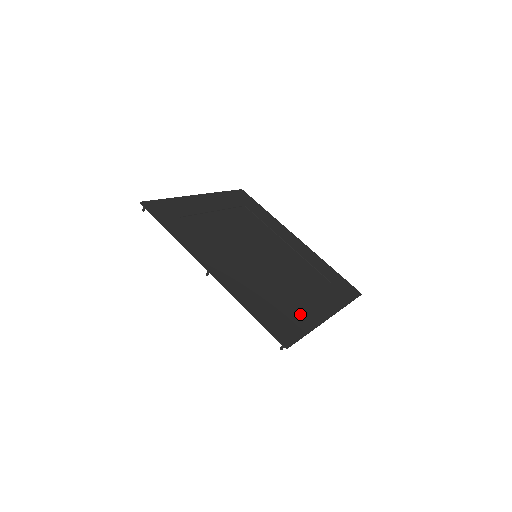
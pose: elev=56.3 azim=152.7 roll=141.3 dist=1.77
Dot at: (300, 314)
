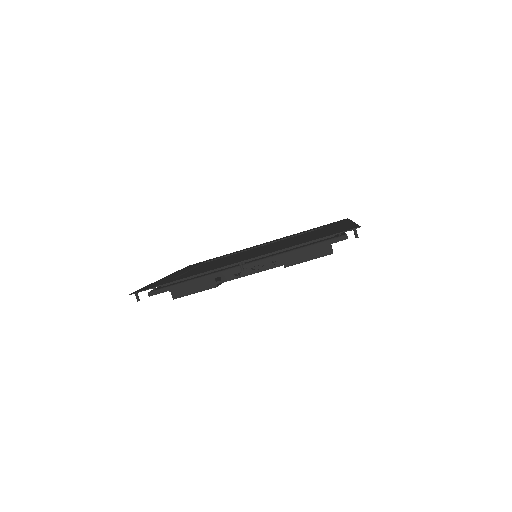
Dot at: (334, 229)
